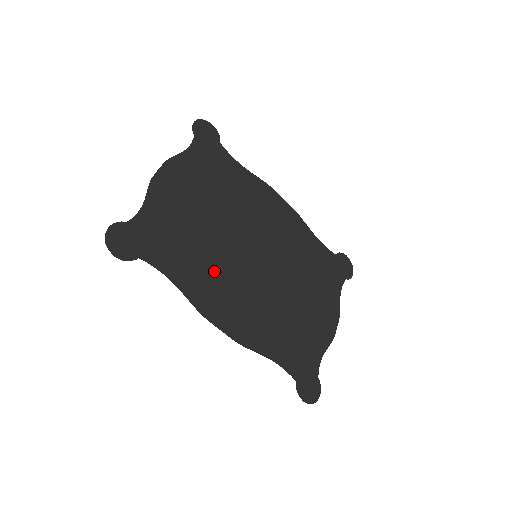
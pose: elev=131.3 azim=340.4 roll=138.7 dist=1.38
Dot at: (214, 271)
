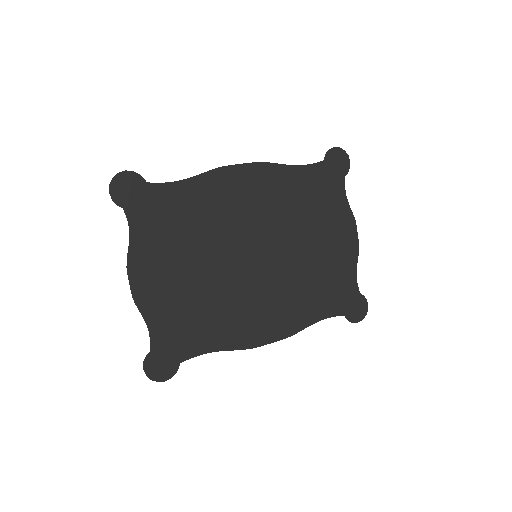
Dot at: (234, 309)
